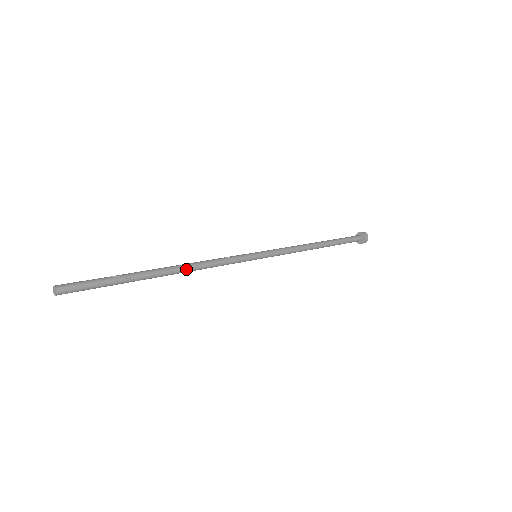
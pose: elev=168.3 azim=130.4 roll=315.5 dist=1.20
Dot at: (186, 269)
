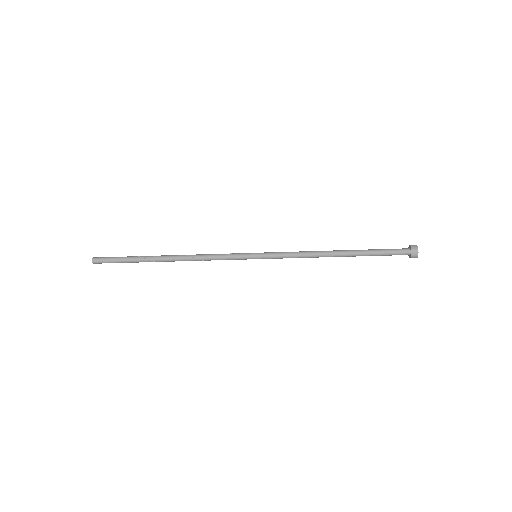
Dot at: (184, 256)
